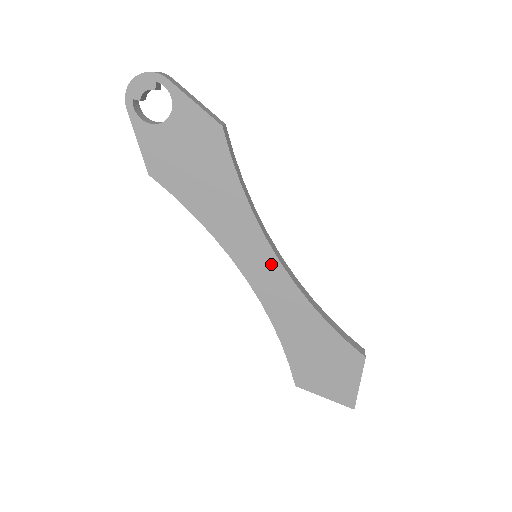
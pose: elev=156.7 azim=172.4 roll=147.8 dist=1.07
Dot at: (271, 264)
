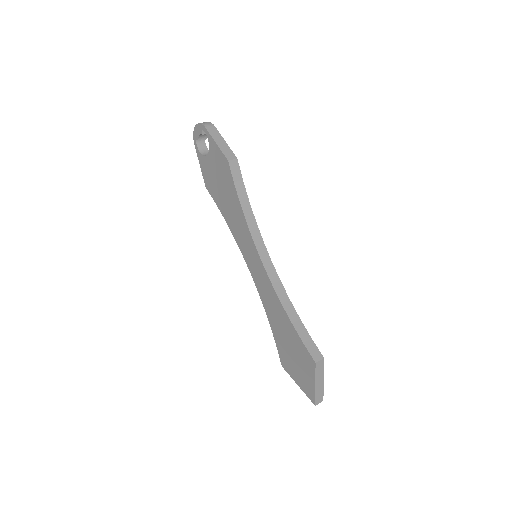
Dot at: (259, 264)
